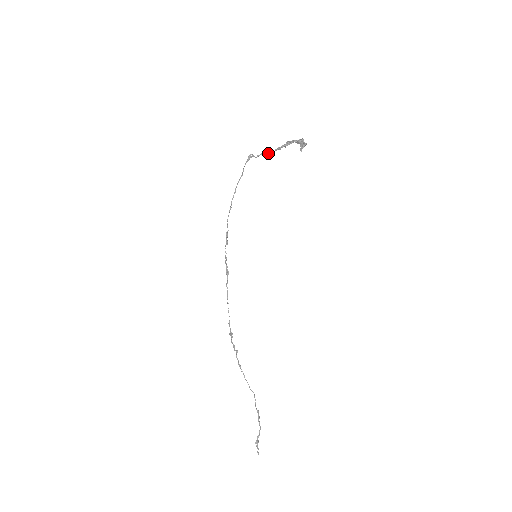
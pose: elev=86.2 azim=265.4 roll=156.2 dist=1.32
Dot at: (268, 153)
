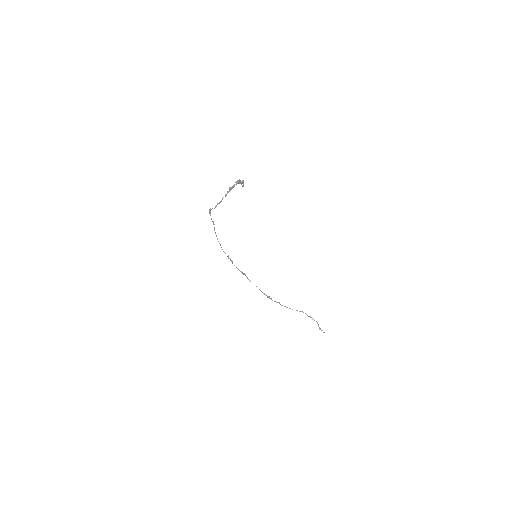
Dot at: (221, 201)
